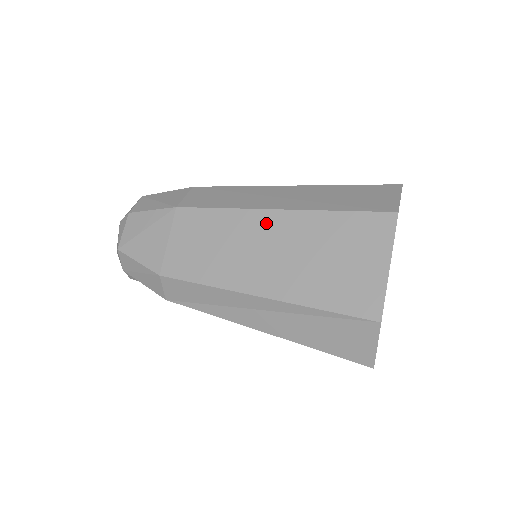
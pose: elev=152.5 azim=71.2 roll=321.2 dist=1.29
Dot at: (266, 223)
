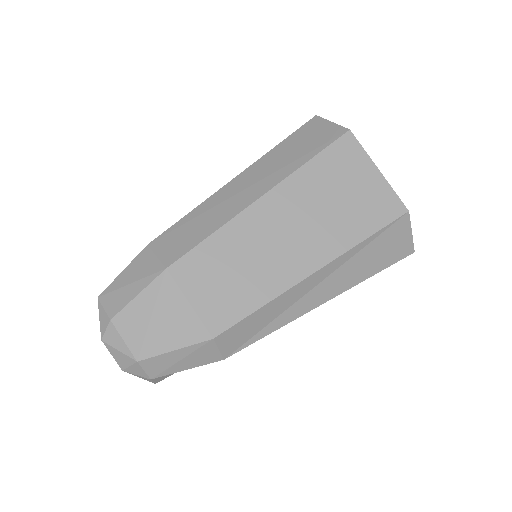
Dot at: (264, 213)
